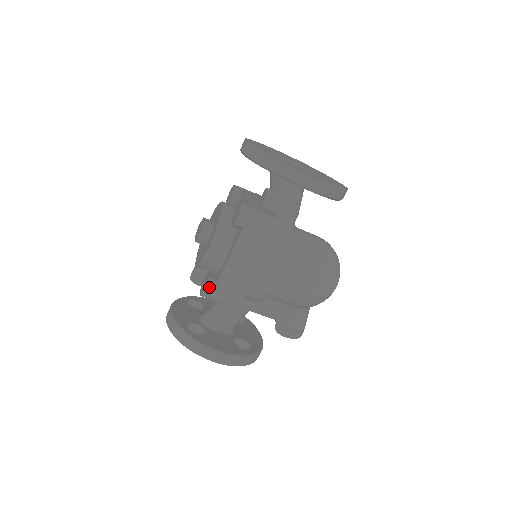
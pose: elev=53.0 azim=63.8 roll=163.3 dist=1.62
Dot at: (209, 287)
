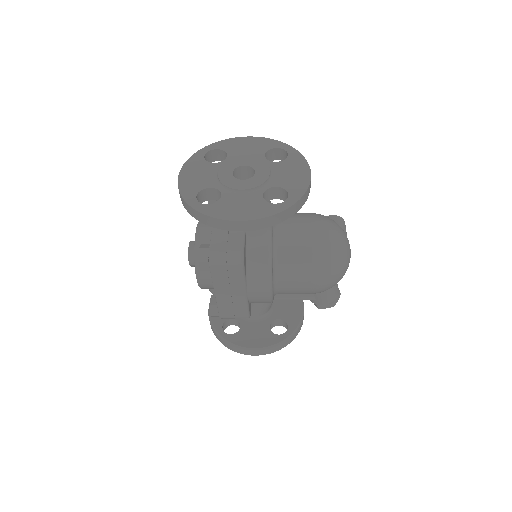
Dot at: (213, 313)
